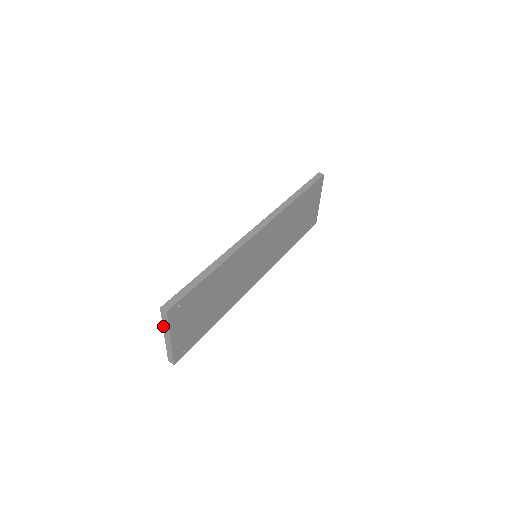
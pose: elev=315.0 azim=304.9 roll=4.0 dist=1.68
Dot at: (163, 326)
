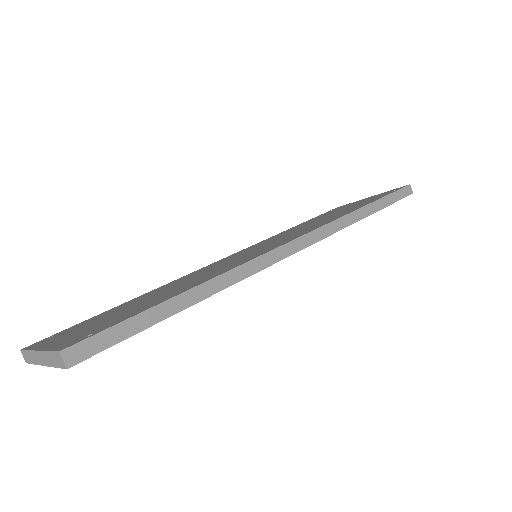
Dot at: (45, 352)
